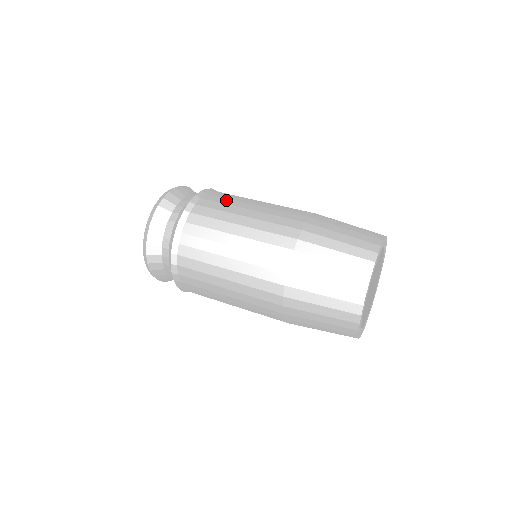
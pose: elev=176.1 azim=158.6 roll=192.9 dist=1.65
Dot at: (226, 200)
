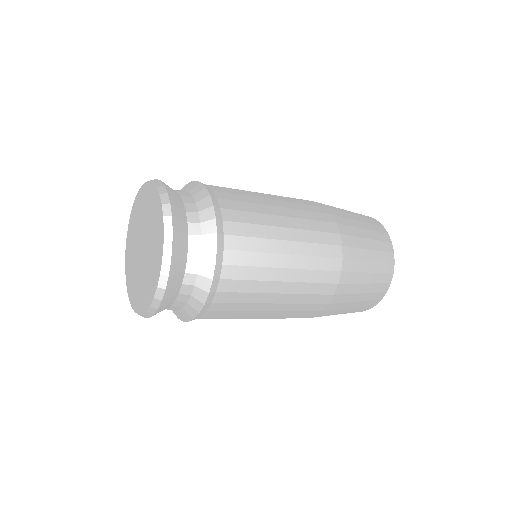
Dot at: (251, 216)
